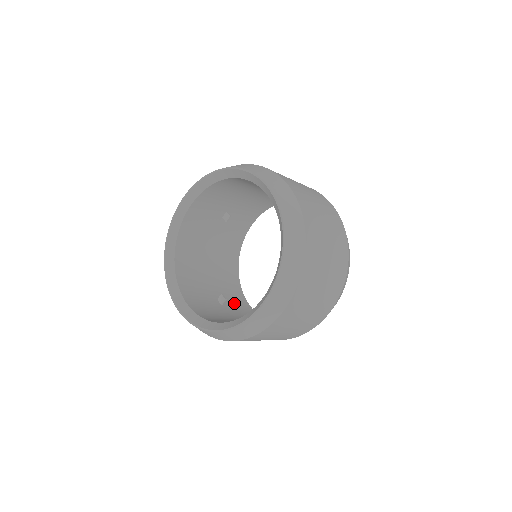
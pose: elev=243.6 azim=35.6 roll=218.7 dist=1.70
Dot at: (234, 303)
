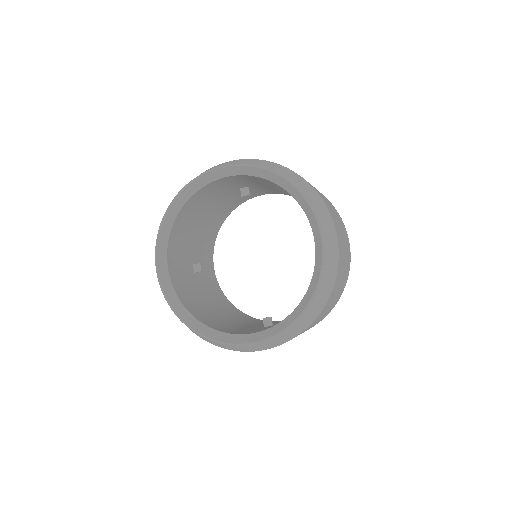
Dot at: (275, 323)
